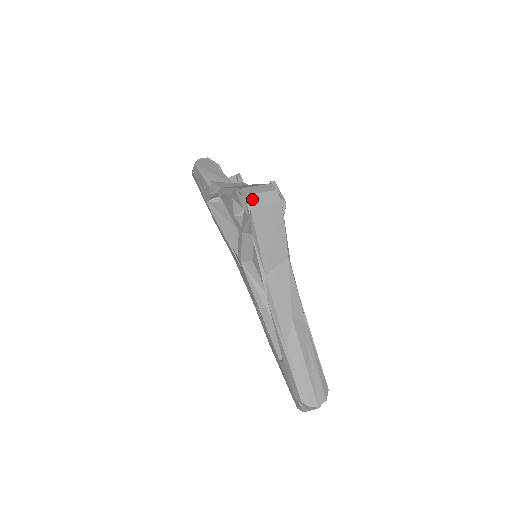
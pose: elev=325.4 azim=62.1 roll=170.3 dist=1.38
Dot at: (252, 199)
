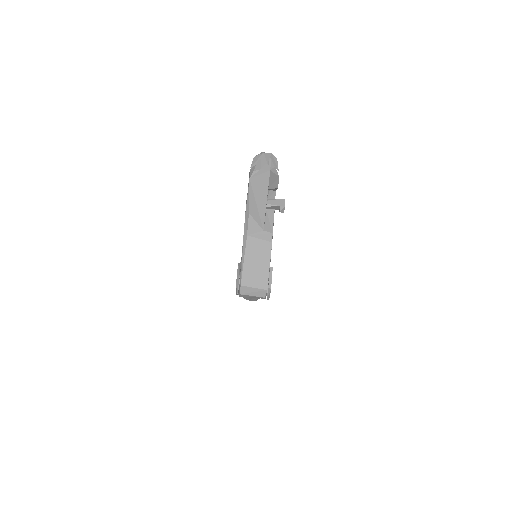
Dot at: (243, 295)
